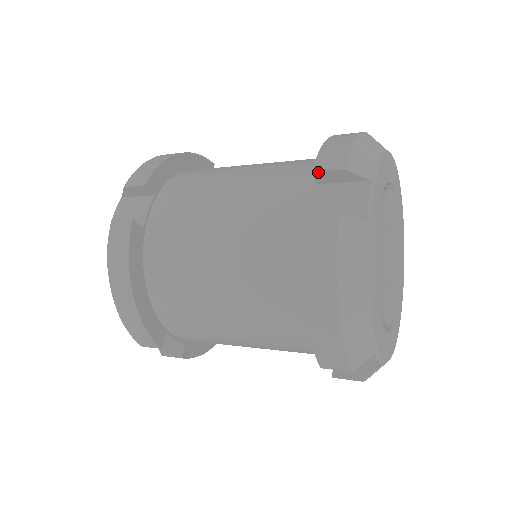
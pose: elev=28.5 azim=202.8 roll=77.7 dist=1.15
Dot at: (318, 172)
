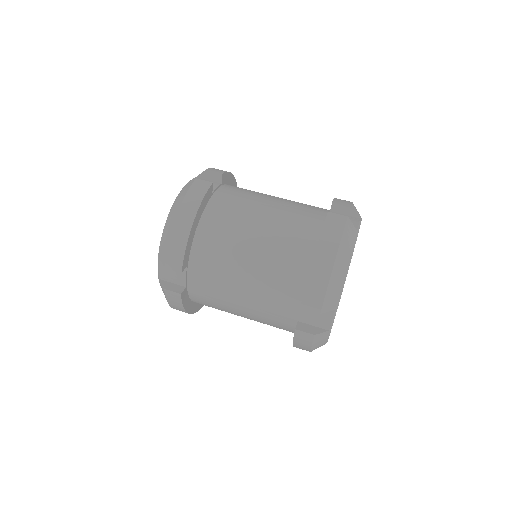
Dot at: (336, 202)
